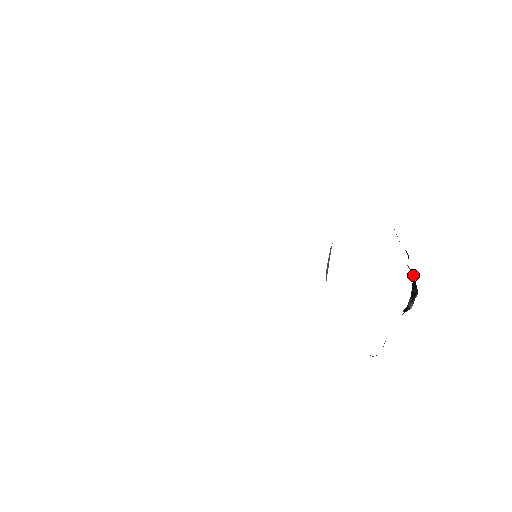
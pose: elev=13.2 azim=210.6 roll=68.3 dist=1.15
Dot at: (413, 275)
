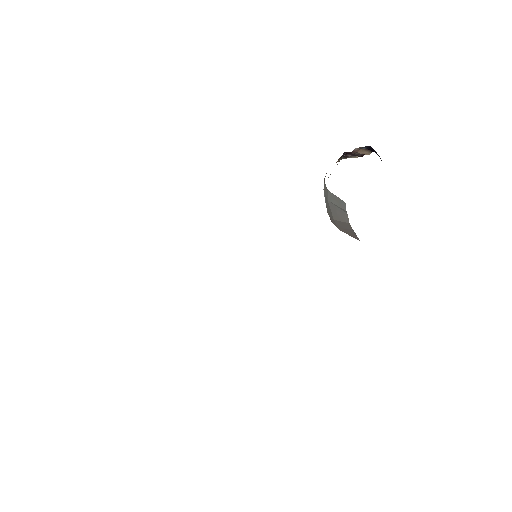
Dot at: (359, 148)
